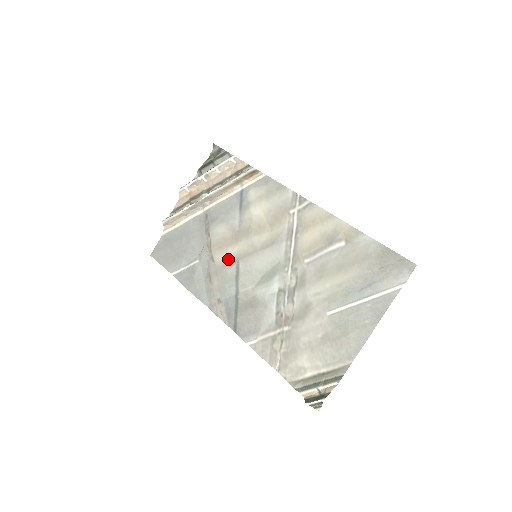
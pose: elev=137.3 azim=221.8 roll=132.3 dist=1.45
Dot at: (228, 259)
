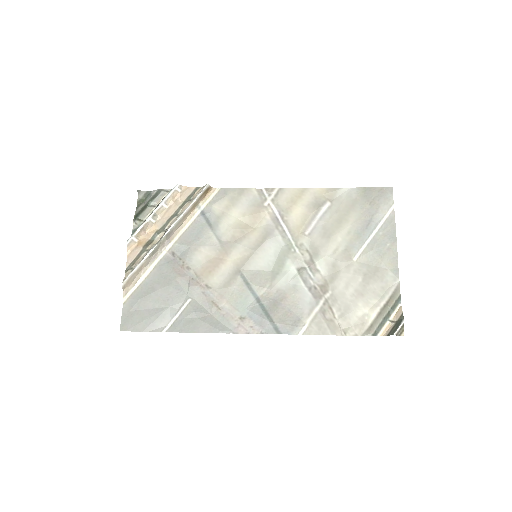
Dot at: (227, 276)
